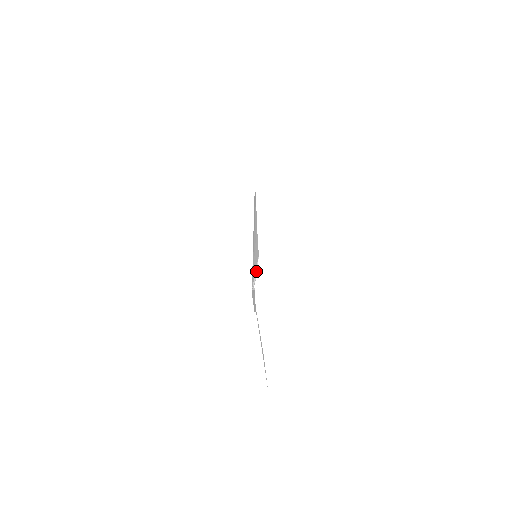
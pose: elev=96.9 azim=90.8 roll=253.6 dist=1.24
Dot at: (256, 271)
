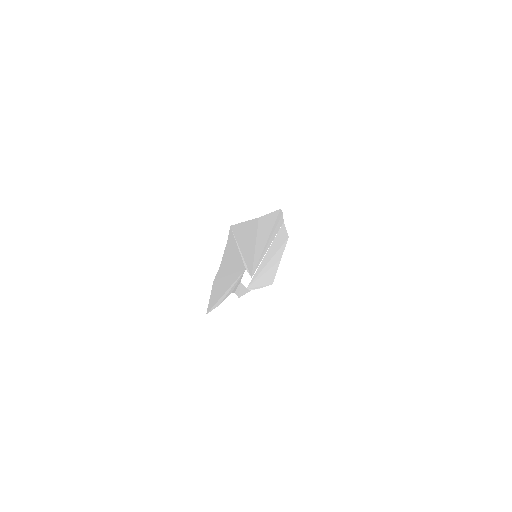
Dot at: (261, 287)
